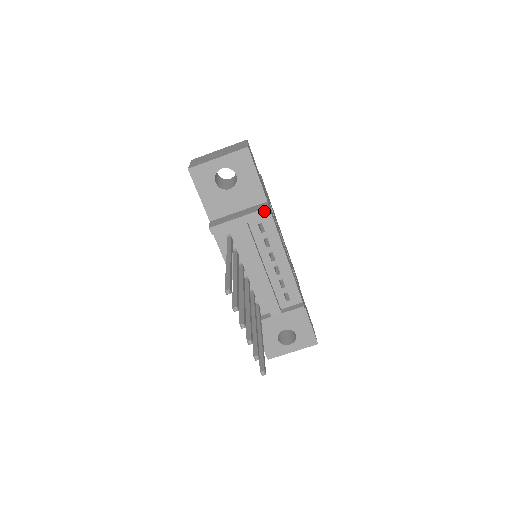
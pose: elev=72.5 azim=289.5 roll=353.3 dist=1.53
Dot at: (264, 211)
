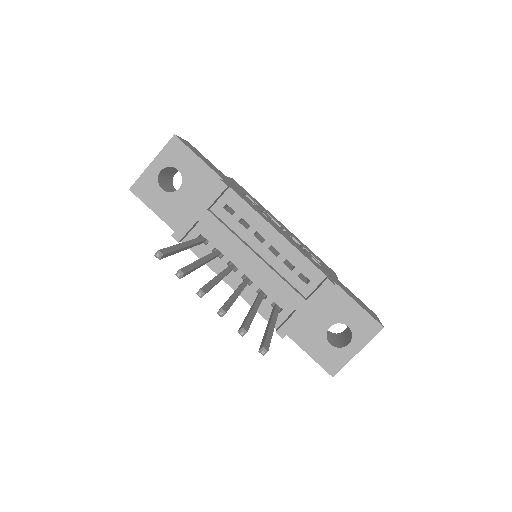
Dot at: (218, 186)
